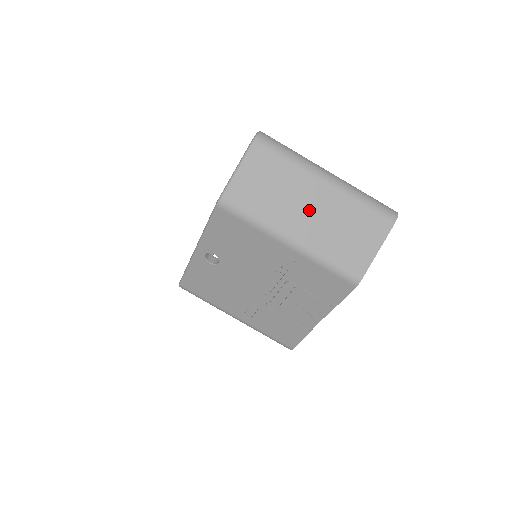
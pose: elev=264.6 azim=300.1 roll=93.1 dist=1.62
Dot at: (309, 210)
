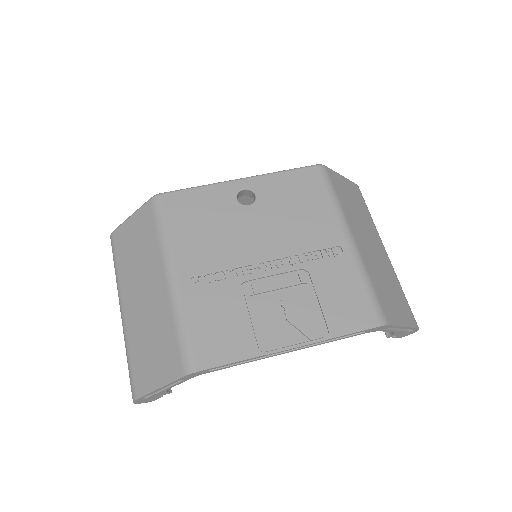
Dot at: (371, 245)
